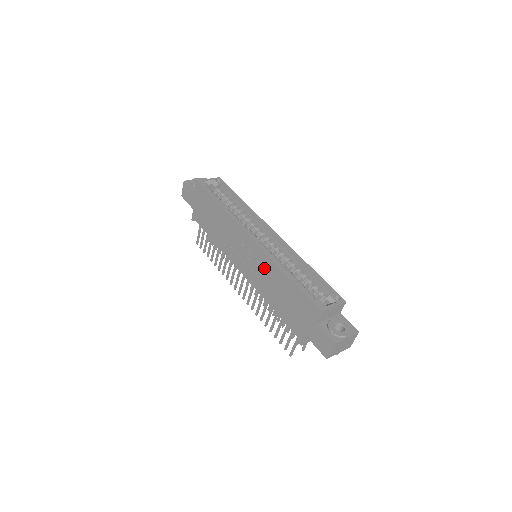
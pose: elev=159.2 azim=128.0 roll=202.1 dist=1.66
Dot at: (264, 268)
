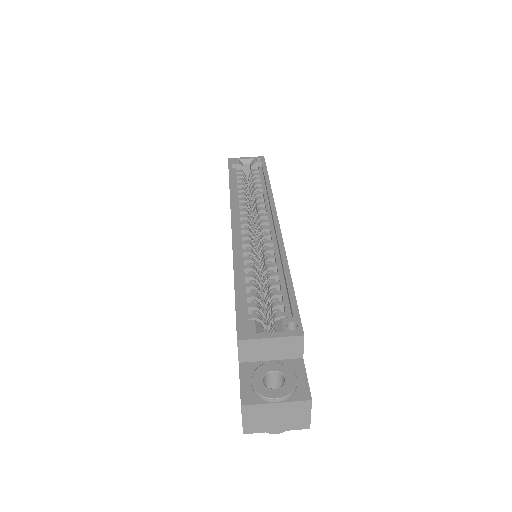
Dot at: occluded
